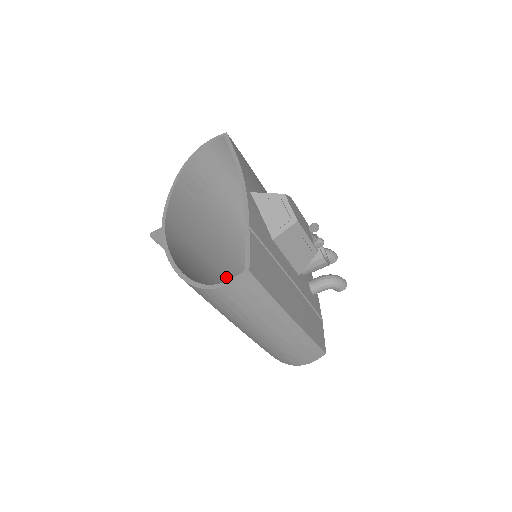
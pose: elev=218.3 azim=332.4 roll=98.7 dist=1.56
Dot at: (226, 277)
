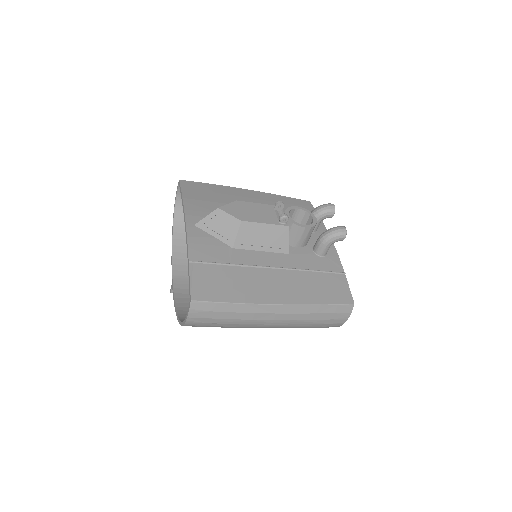
Dot at: occluded
